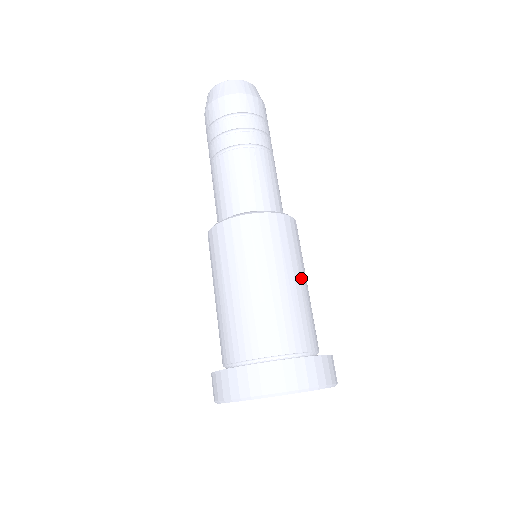
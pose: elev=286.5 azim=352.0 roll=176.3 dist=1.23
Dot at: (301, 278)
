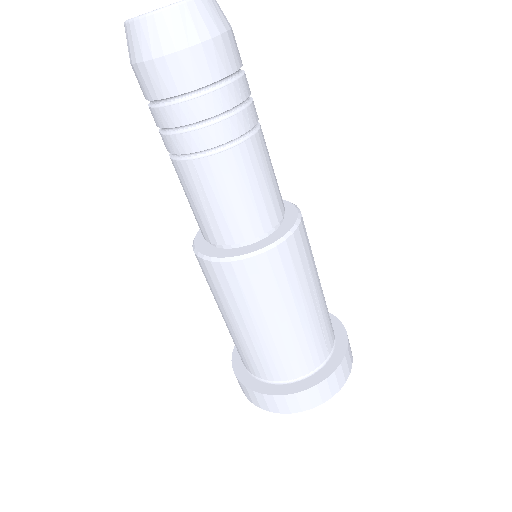
Dot at: (280, 319)
